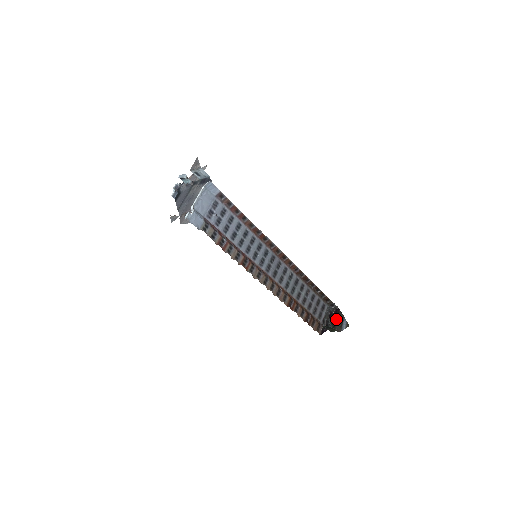
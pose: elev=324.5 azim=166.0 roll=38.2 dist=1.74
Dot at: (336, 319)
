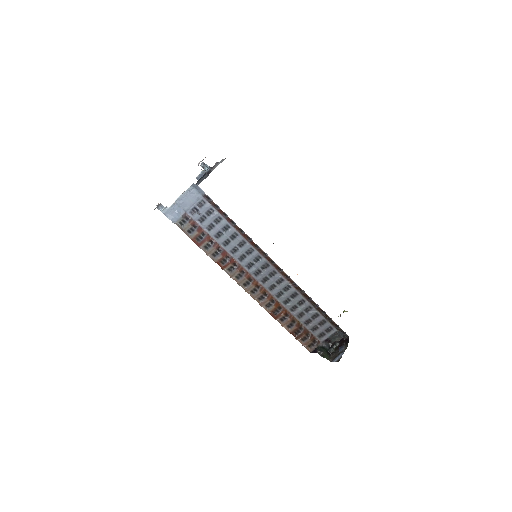
Dot at: (339, 347)
